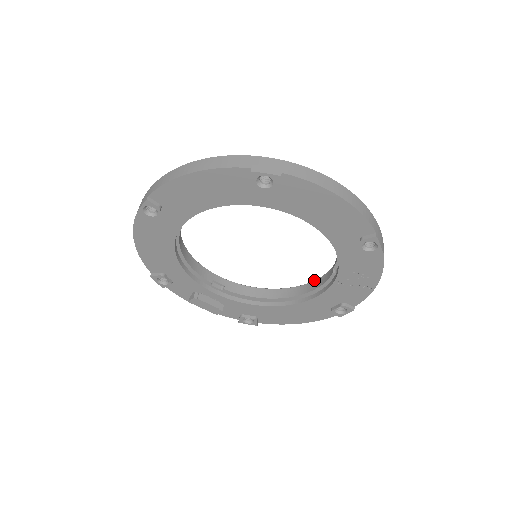
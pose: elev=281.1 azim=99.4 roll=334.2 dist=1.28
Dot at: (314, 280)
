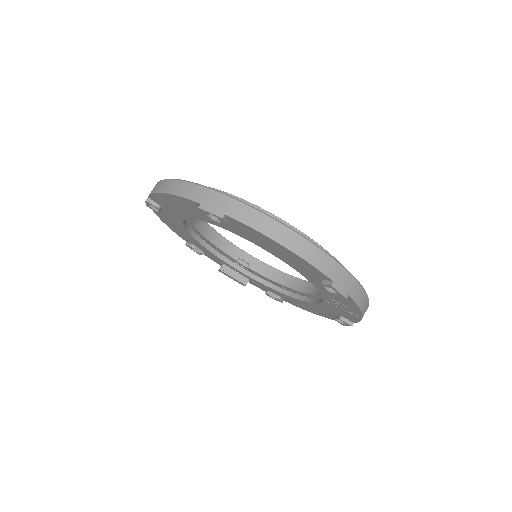
Dot at: occluded
